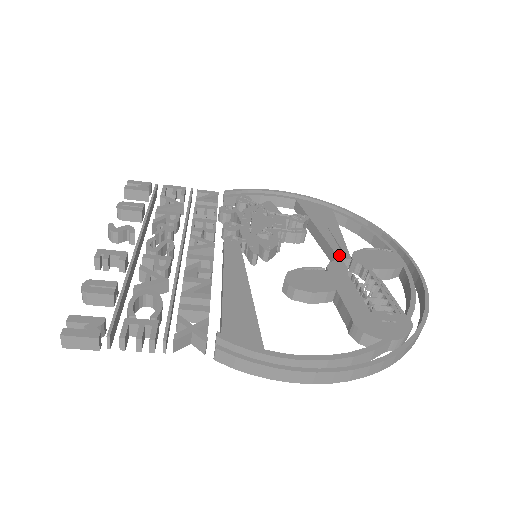
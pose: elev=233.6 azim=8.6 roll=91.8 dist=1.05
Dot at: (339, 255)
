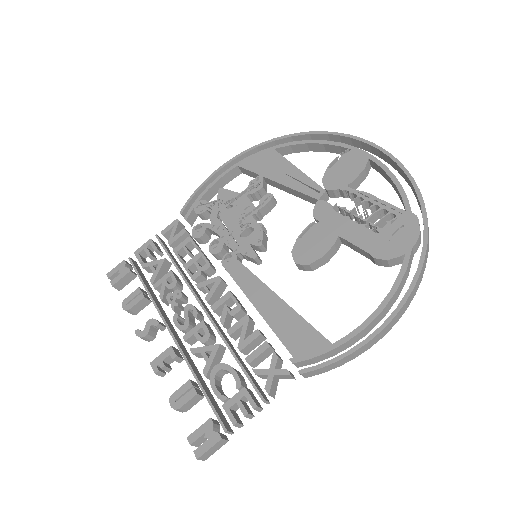
Dot at: (314, 196)
